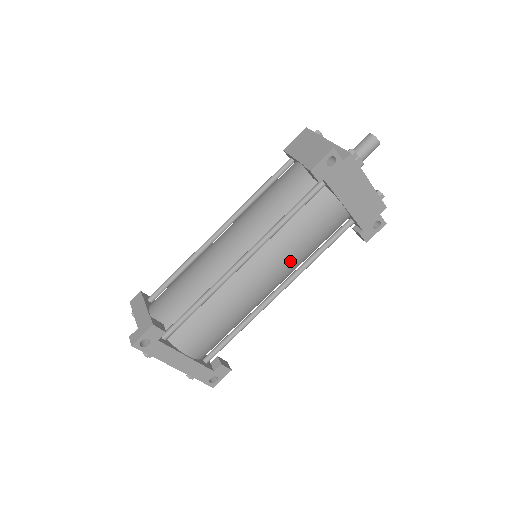
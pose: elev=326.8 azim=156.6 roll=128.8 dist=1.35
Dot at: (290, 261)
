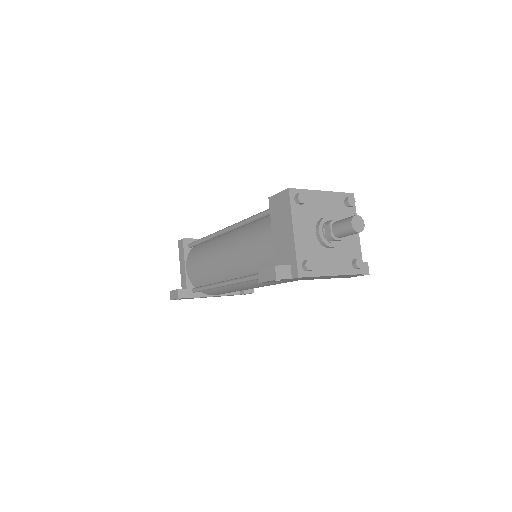
Dot at: occluded
